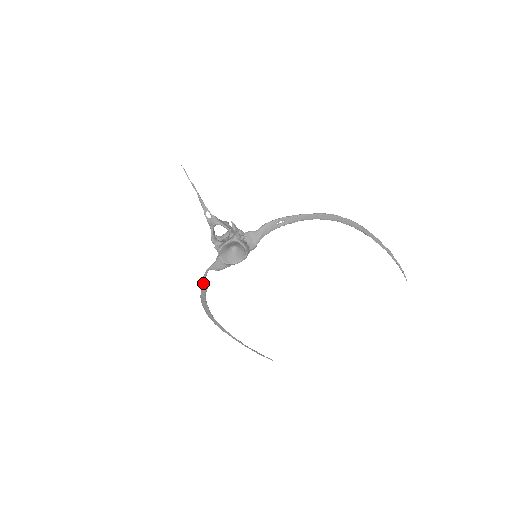
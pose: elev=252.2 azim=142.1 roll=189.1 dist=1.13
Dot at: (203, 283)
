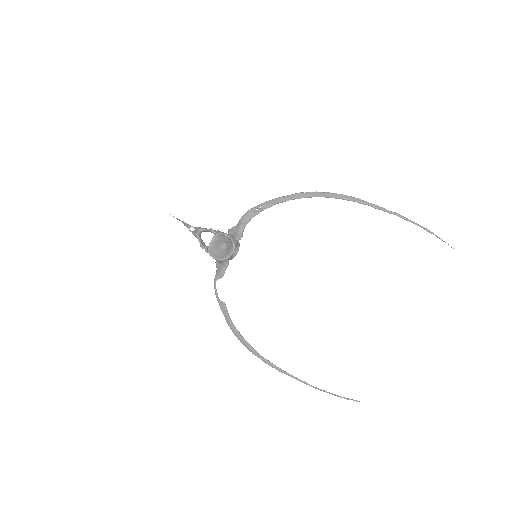
Dot at: (219, 302)
